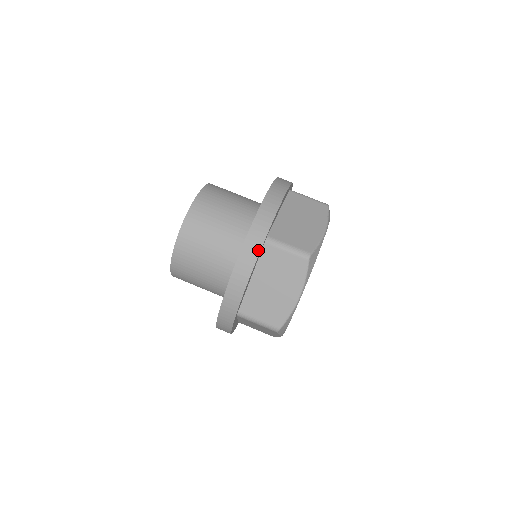
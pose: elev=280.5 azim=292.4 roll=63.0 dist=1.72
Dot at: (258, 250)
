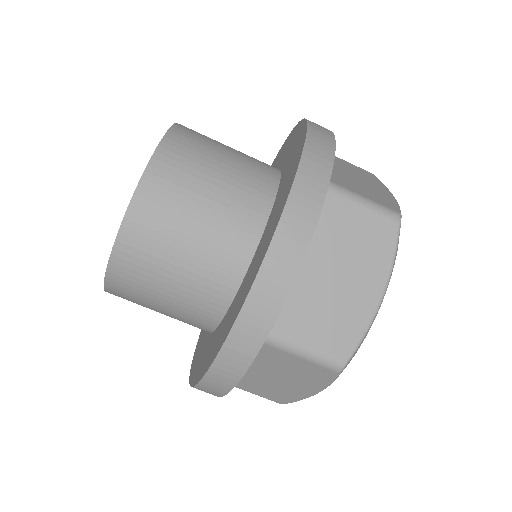
Dot at: (246, 364)
